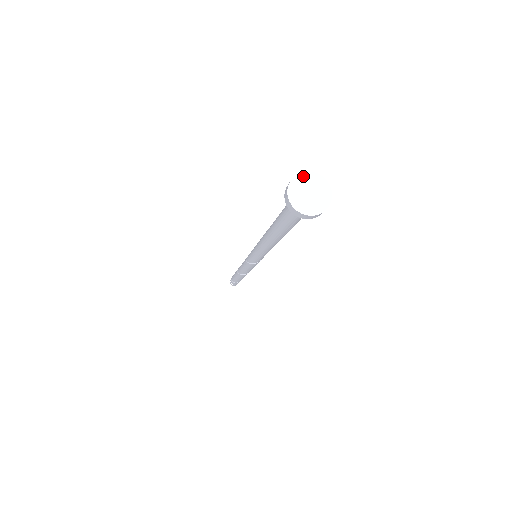
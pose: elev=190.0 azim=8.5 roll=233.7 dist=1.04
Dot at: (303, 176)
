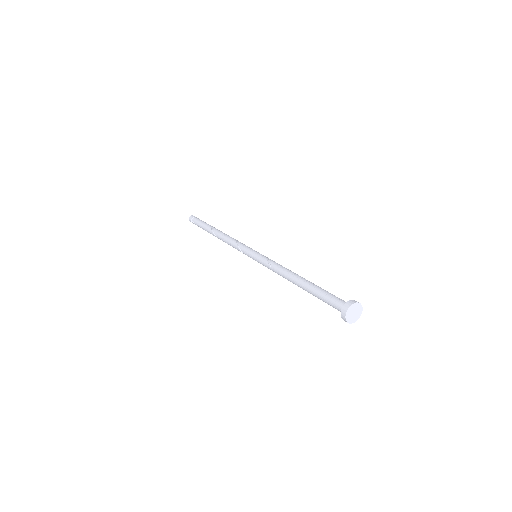
Dot at: (350, 309)
